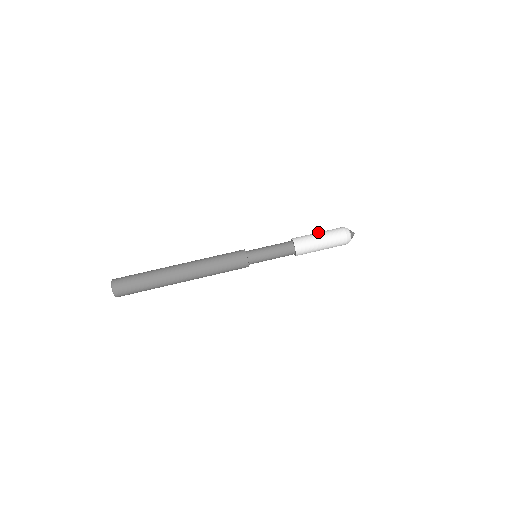
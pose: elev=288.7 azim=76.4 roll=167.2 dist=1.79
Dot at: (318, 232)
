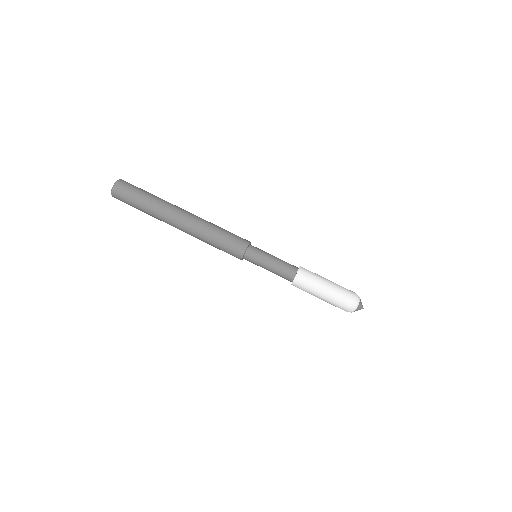
Dot at: (327, 286)
